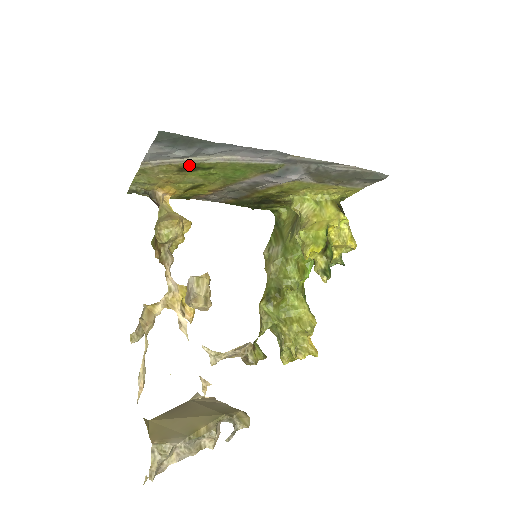
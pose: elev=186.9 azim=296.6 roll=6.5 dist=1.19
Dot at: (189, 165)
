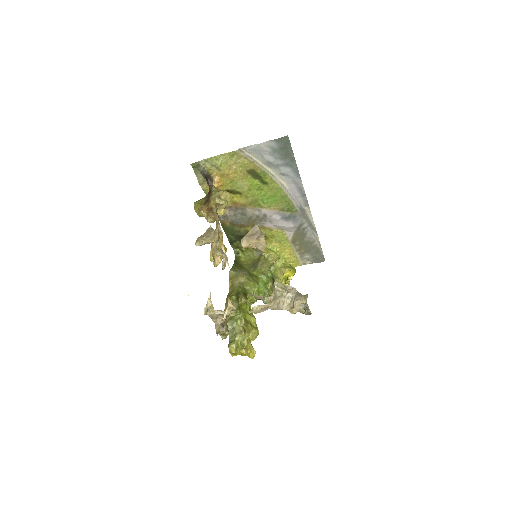
Dot at: (260, 171)
